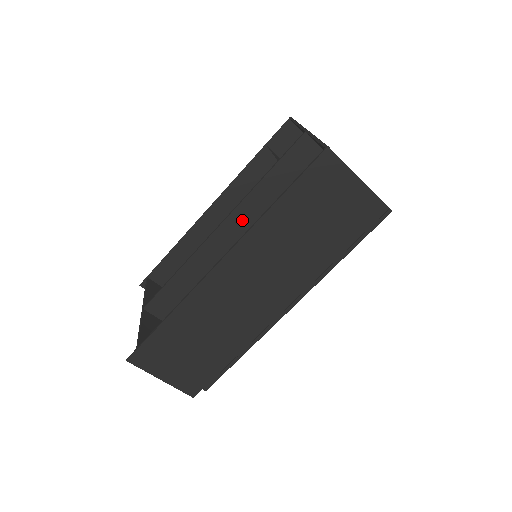
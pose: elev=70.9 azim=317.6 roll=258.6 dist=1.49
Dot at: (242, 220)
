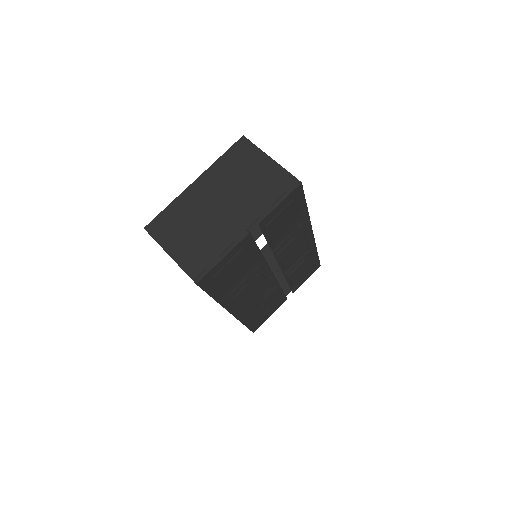
Dot at: occluded
